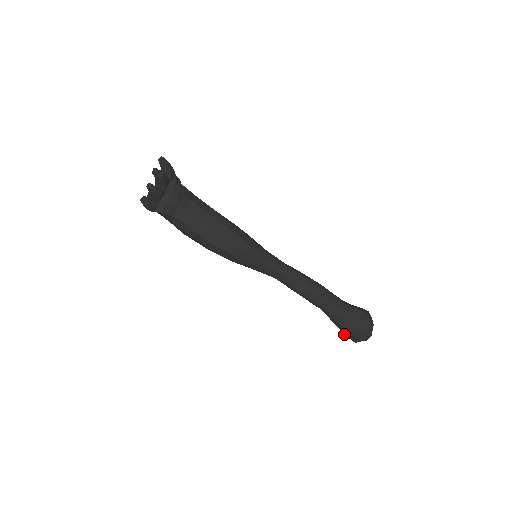
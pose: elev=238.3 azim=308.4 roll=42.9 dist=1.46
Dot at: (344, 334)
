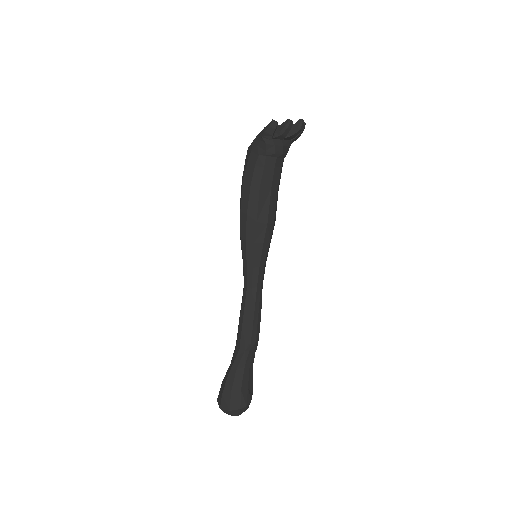
Dot at: (223, 391)
